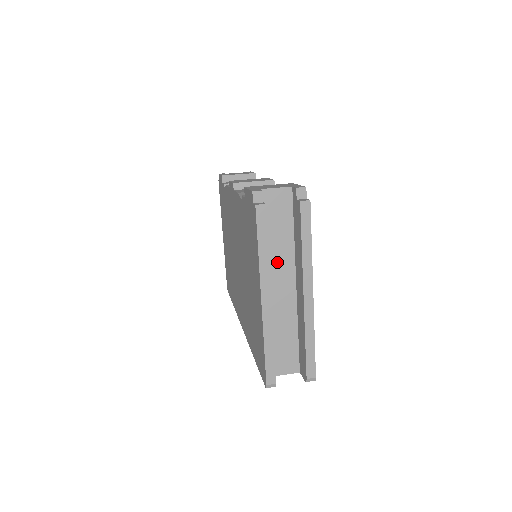
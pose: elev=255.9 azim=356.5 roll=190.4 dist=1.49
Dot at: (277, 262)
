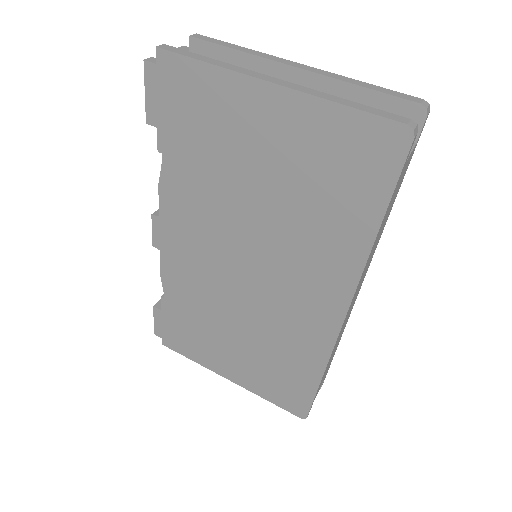
Dot at: occluded
